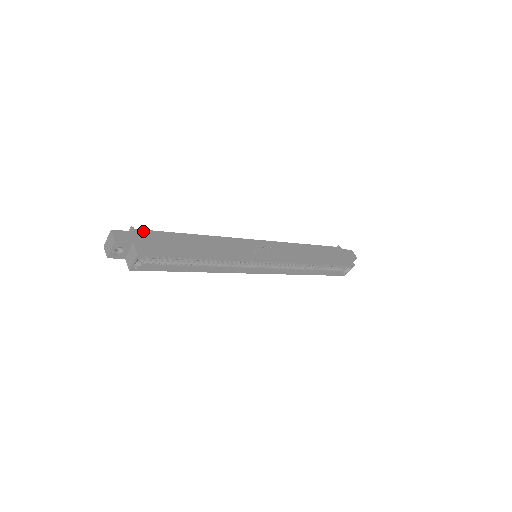
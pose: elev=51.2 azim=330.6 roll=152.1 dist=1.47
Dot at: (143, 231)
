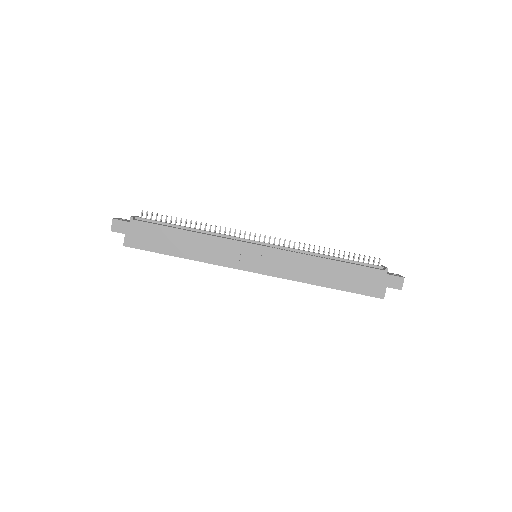
Dot at: (139, 223)
